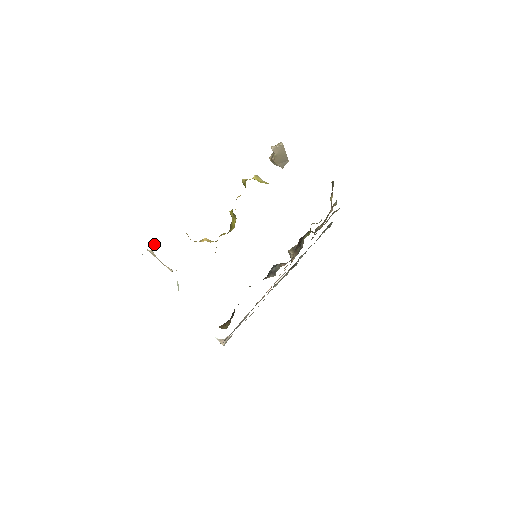
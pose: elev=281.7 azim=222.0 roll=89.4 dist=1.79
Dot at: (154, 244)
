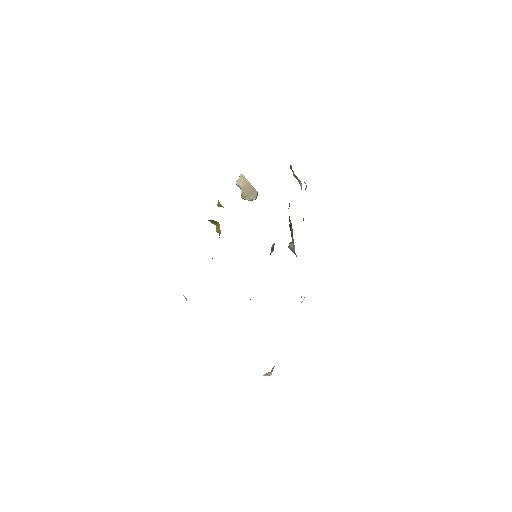
Dot at: occluded
